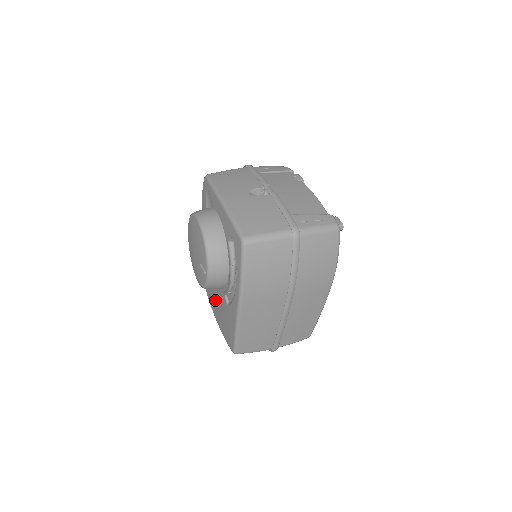
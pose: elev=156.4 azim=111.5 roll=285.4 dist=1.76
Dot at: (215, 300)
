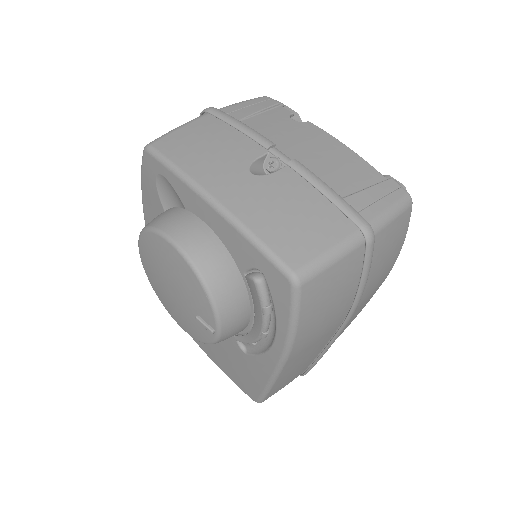
Dot at: occluded
